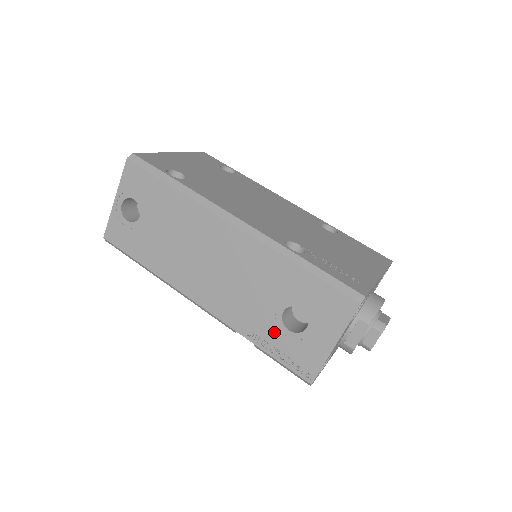
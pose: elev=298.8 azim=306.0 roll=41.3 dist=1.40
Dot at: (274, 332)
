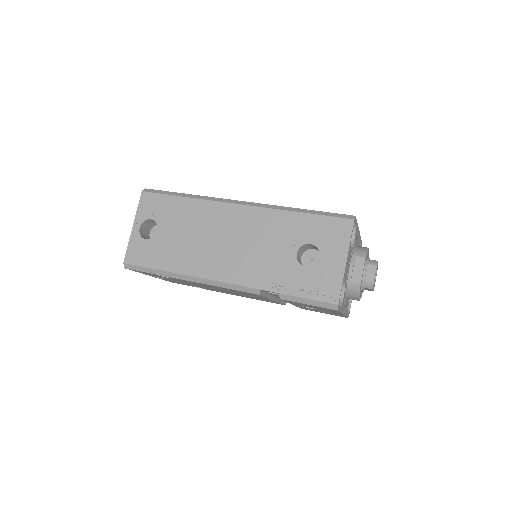
Dot at: (294, 274)
